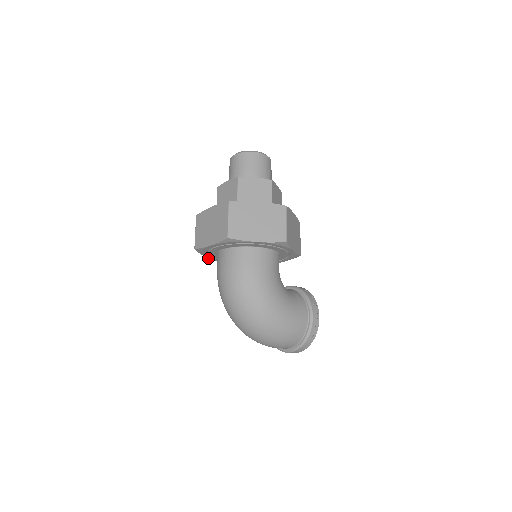
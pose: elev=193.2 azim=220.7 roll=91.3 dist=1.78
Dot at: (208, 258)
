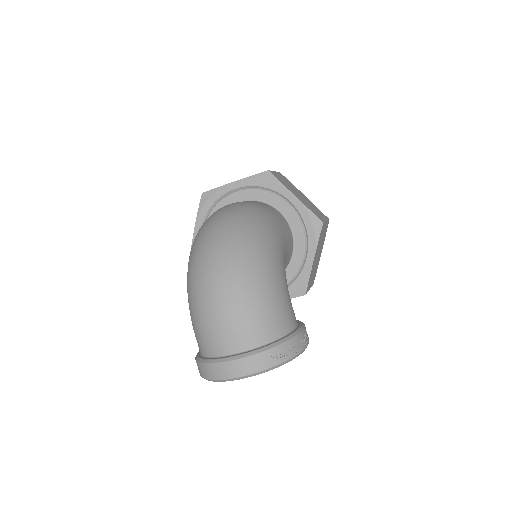
Dot at: (194, 234)
